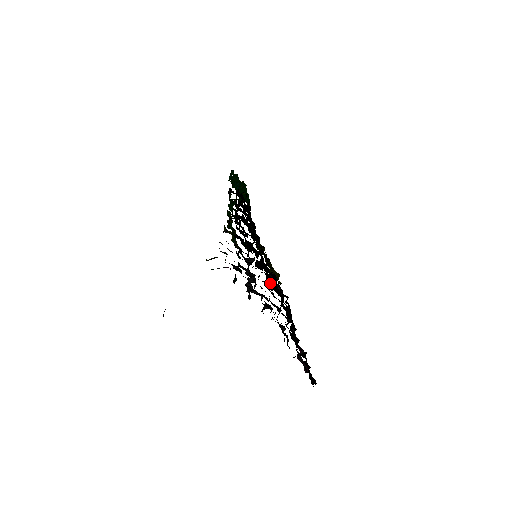
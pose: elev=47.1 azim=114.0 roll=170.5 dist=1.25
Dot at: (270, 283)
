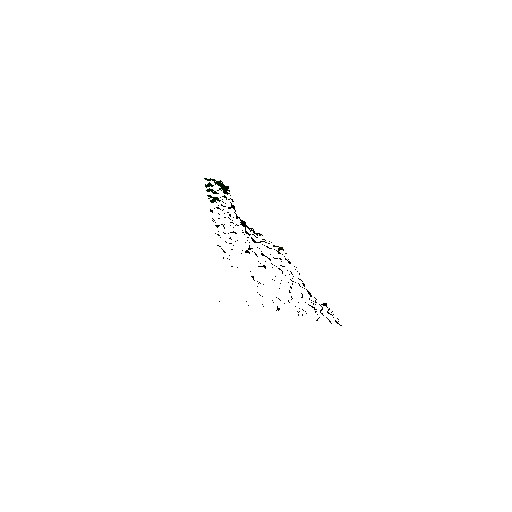
Dot at: occluded
